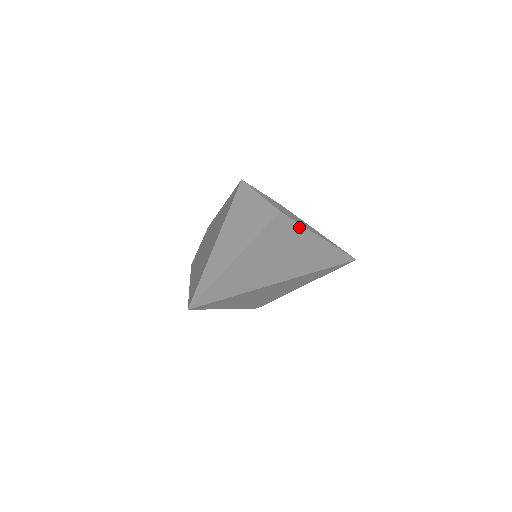
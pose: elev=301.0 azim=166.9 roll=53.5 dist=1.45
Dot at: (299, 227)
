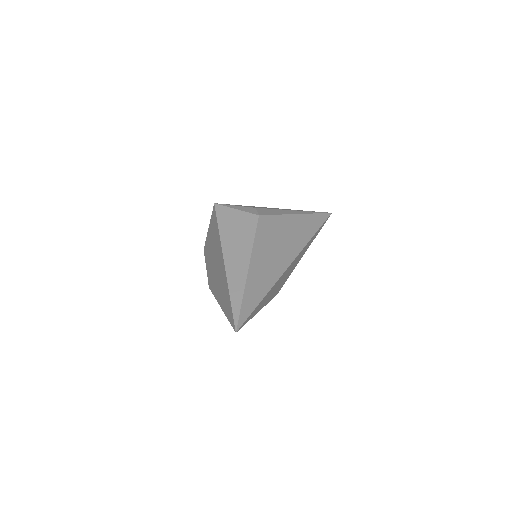
Dot at: (278, 218)
